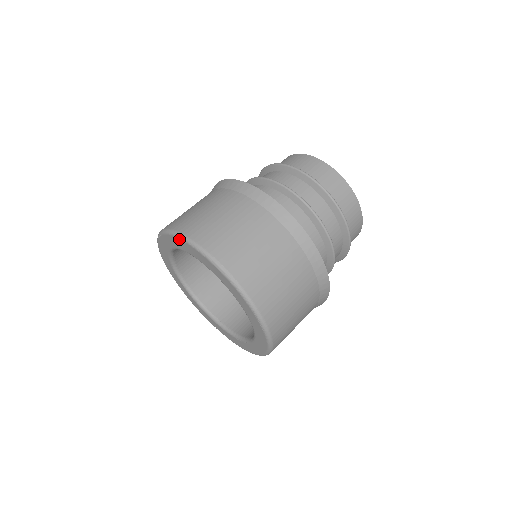
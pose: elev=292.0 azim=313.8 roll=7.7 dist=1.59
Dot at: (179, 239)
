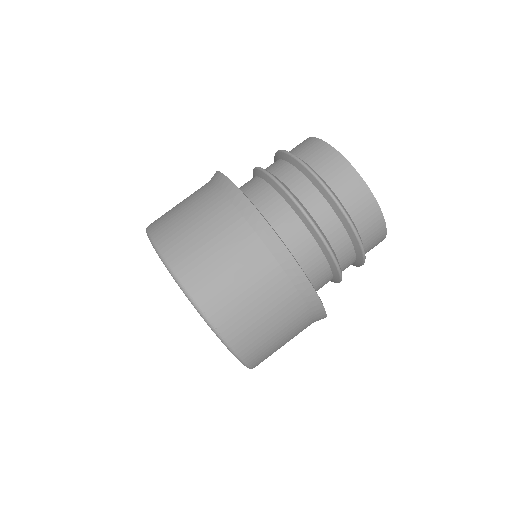
Dot at: (169, 272)
